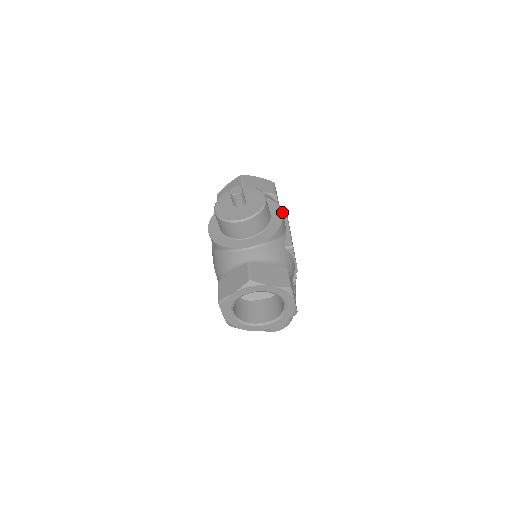
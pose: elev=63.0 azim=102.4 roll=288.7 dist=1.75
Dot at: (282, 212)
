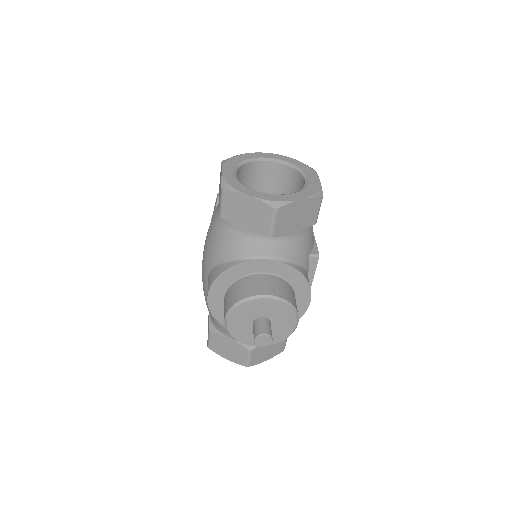
Dot at: (310, 301)
